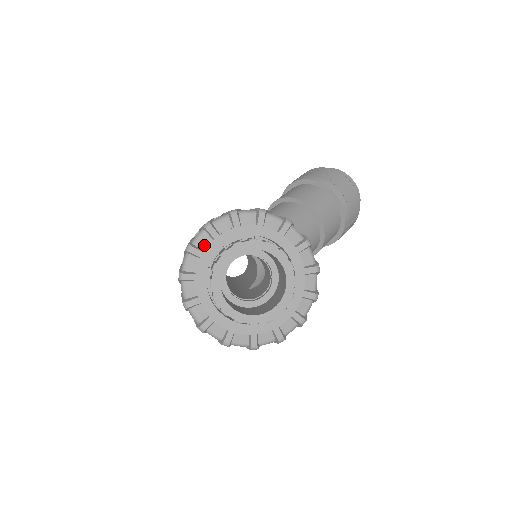
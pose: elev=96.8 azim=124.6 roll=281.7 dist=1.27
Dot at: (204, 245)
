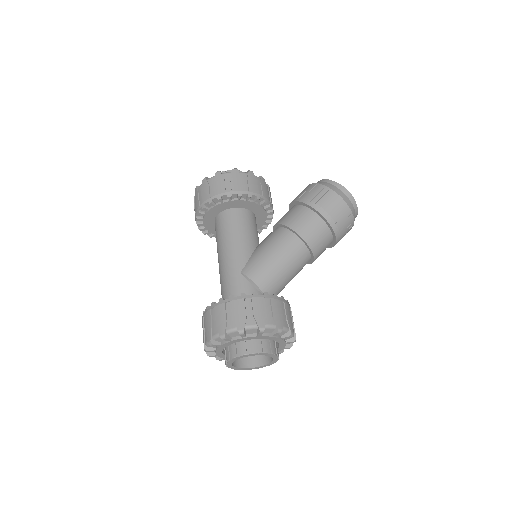
Dot at: (233, 336)
